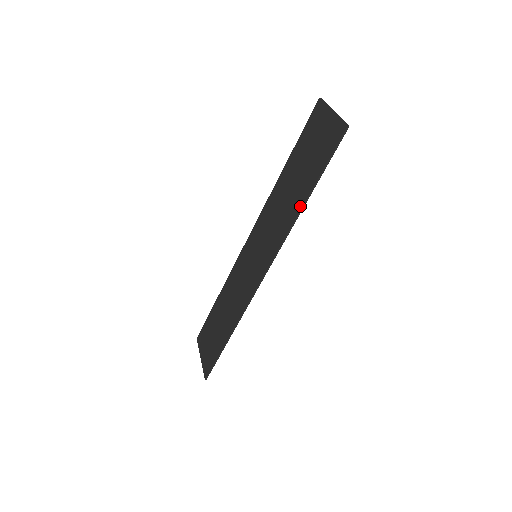
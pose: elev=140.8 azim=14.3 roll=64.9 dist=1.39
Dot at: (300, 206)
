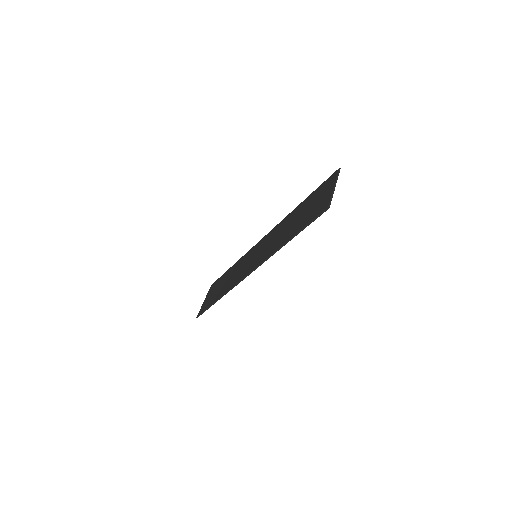
Dot at: (284, 242)
